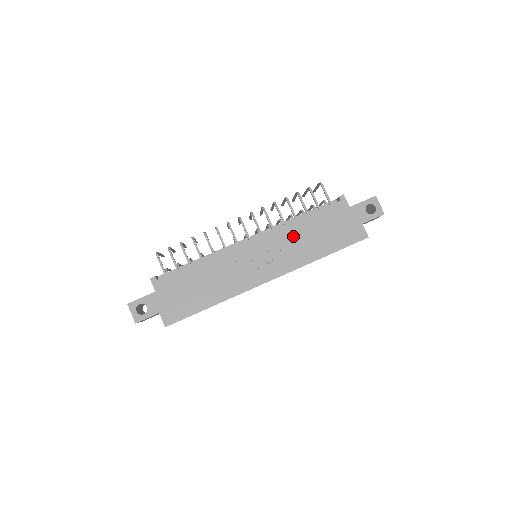
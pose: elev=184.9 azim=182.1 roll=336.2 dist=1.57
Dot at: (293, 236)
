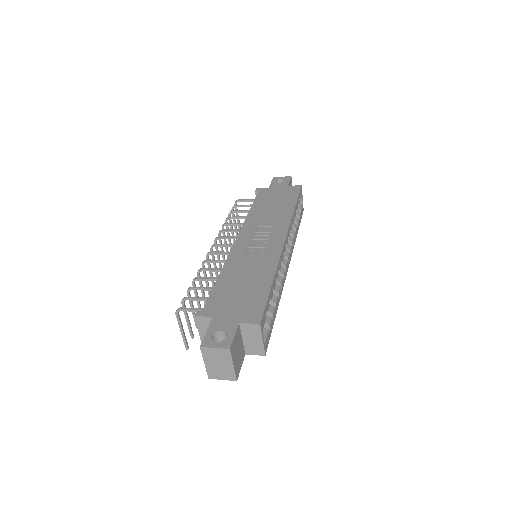
Dot at: (260, 217)
